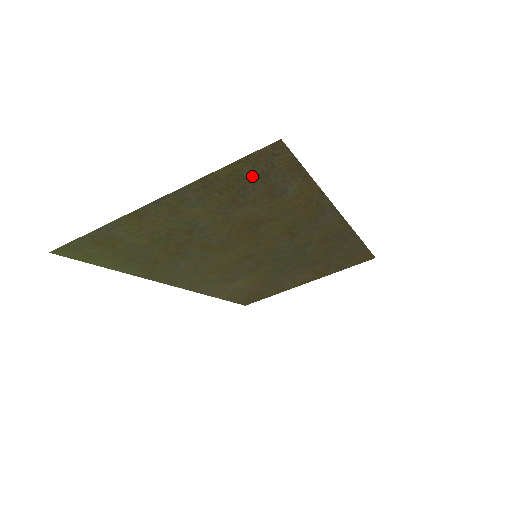
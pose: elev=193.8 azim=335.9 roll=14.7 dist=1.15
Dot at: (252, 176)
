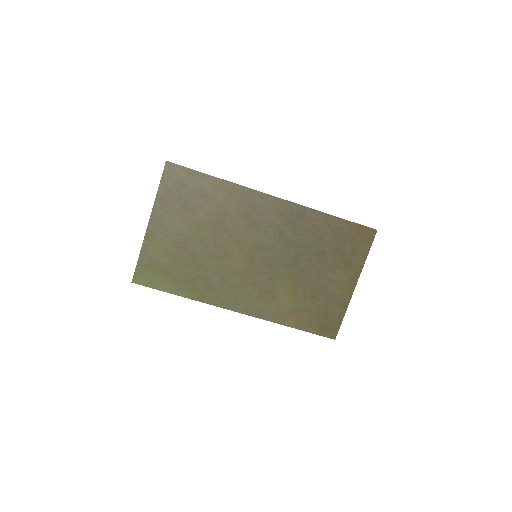
Dot at: (177, 187)
